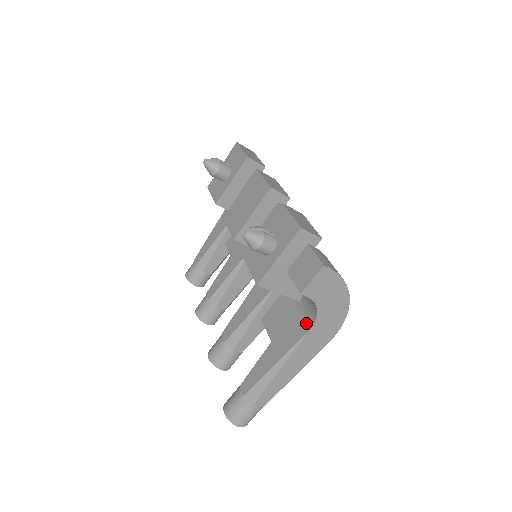
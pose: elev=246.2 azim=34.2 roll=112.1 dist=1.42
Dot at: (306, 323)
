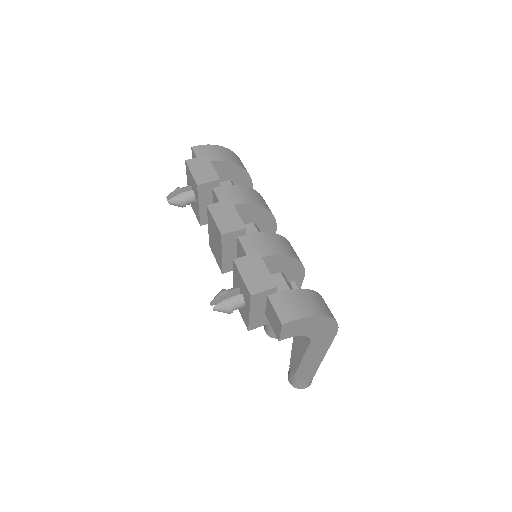
Dot at: occluded
